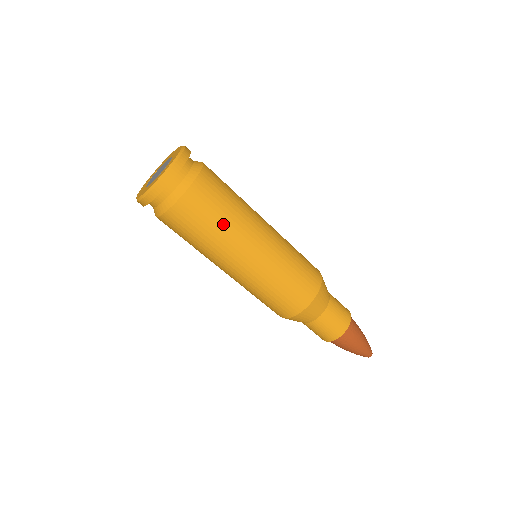
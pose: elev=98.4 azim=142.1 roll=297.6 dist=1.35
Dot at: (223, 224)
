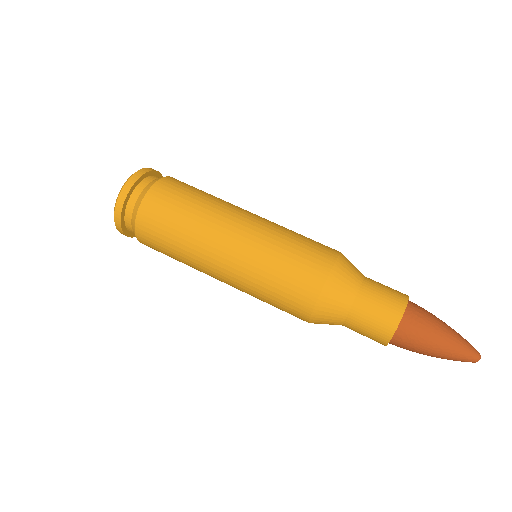
Dot at: (200, 201)
